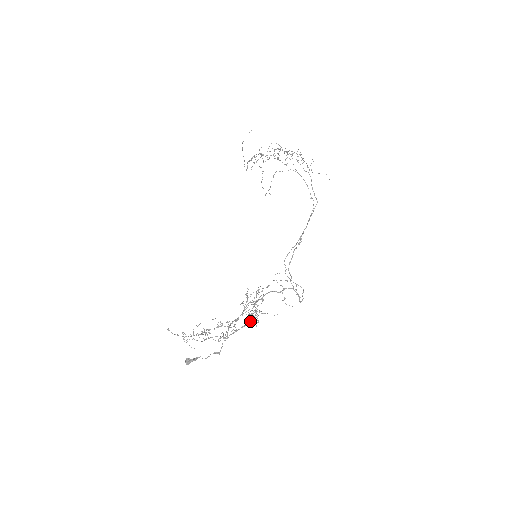
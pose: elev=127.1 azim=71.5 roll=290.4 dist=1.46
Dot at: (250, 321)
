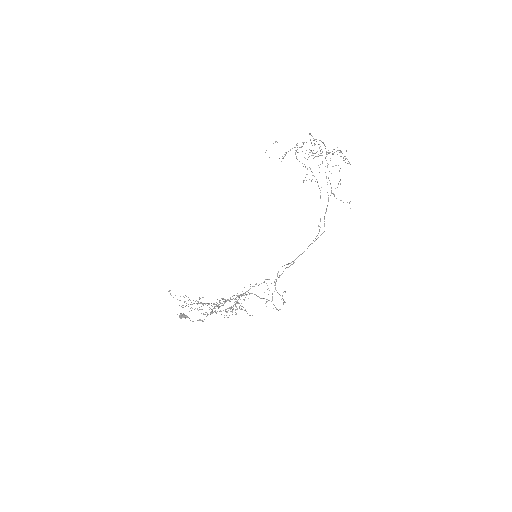
Dot at: (230, 311)
